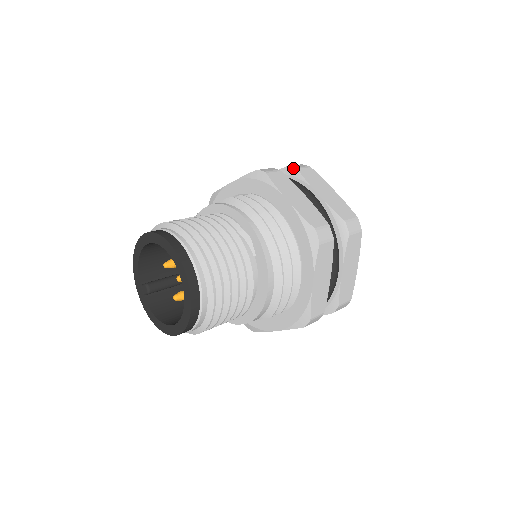
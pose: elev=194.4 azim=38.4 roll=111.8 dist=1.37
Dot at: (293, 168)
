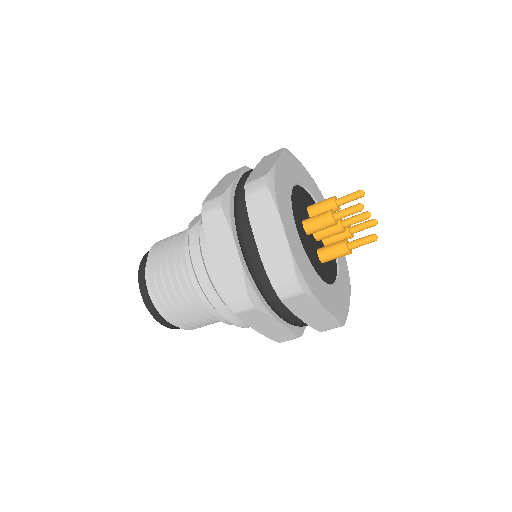
Dot at: occluded
